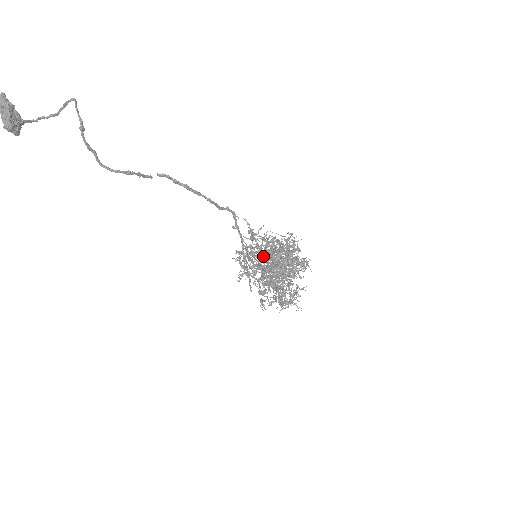
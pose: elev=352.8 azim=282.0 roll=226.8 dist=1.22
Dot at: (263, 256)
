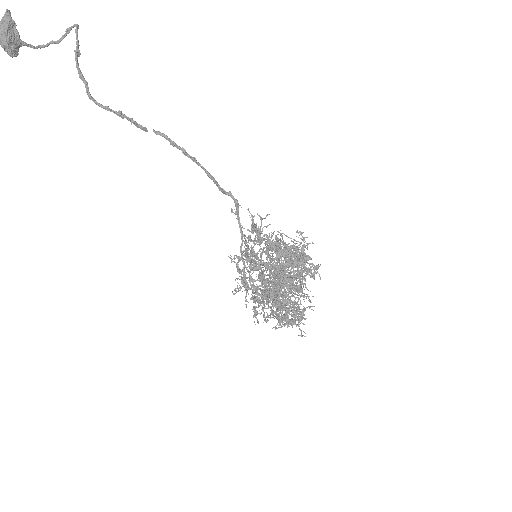
Dot at: (260, 242)
